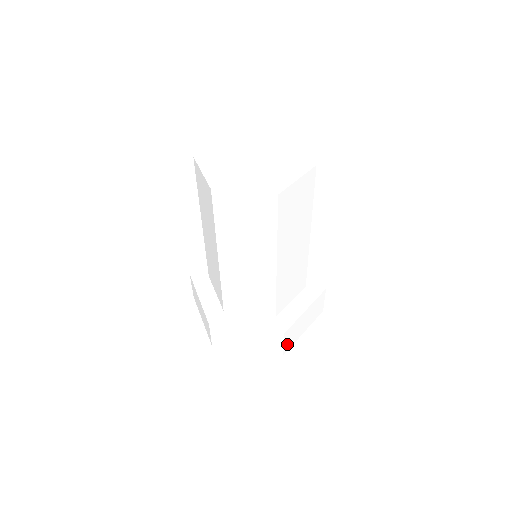
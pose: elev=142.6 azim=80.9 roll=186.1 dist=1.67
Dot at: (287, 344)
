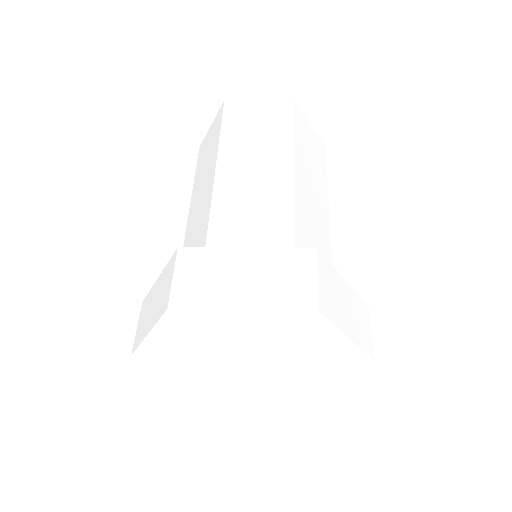
Dot at: (323, 295)
